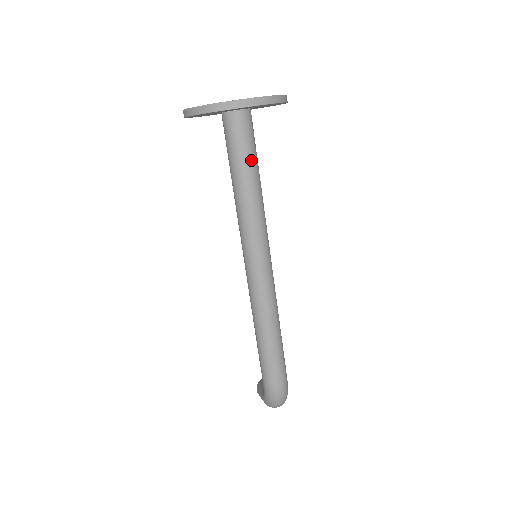
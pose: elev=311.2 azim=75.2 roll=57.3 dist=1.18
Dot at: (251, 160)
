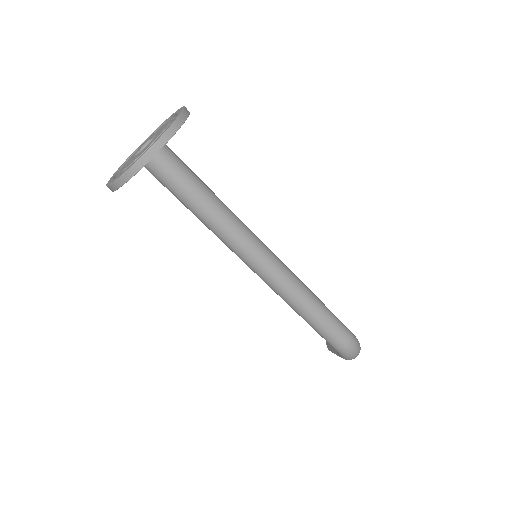
Dot at: (195, 185)
